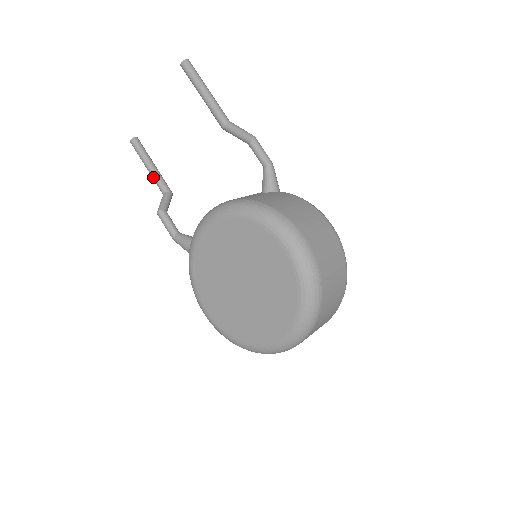
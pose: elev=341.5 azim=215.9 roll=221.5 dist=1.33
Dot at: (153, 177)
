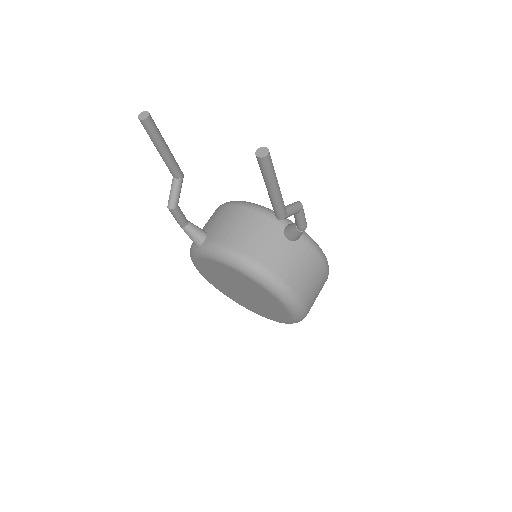
Dot at: (165, 162)
